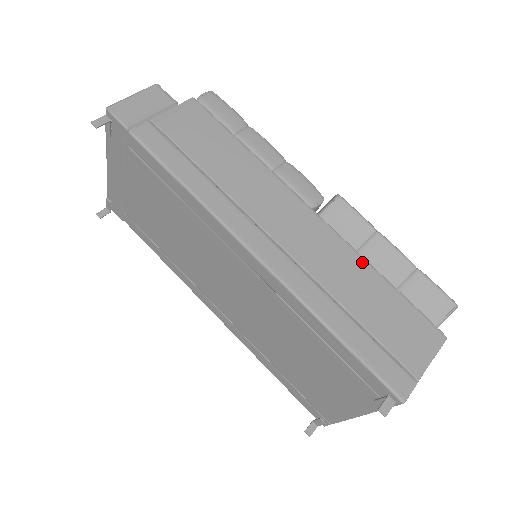
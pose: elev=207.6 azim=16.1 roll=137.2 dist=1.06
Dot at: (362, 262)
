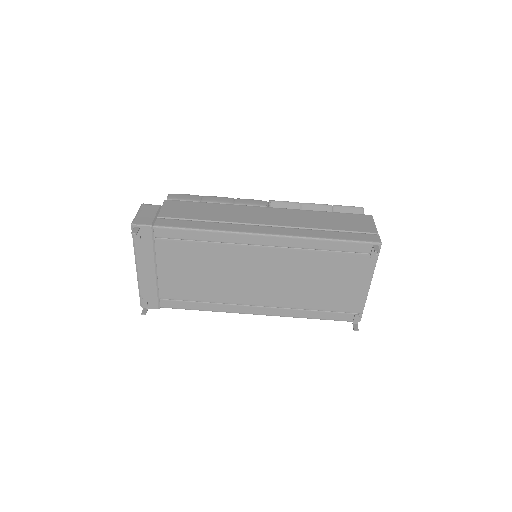
Dot at: (310, 212)
